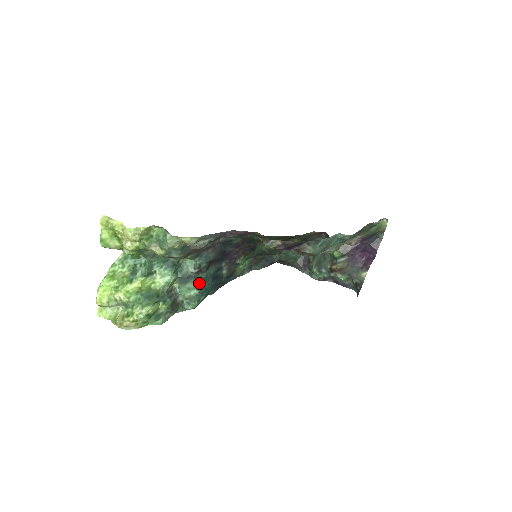
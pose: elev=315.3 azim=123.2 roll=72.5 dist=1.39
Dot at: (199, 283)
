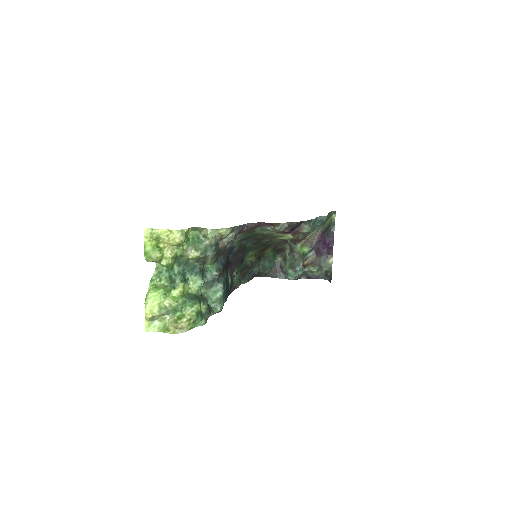
Dot at: (222, 285)
